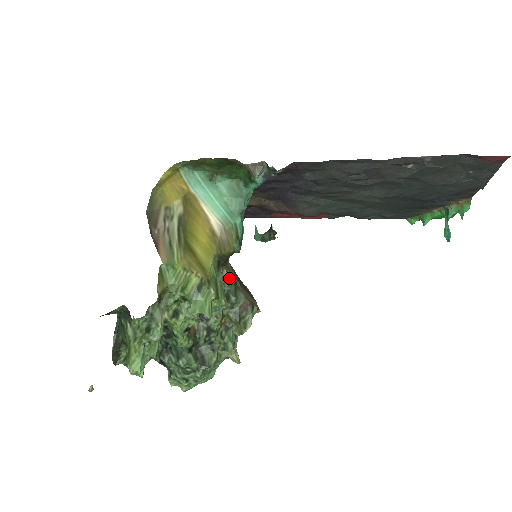
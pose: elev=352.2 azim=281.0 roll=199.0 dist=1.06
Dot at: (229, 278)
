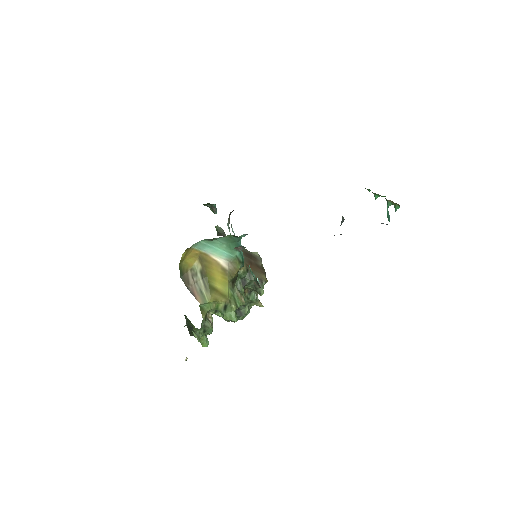
Dot at: (242, 270)
